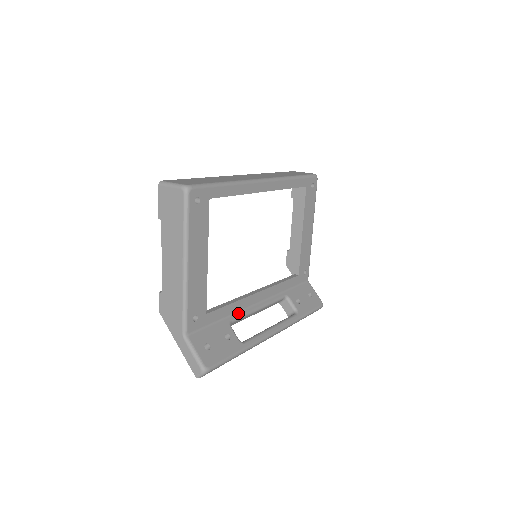
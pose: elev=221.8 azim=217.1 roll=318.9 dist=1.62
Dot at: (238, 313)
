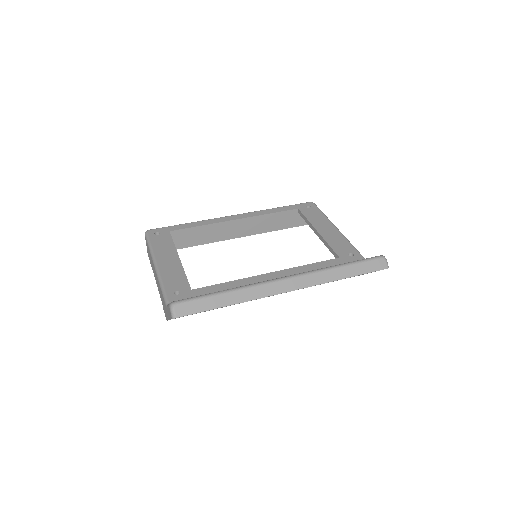
Dot at: occluded
